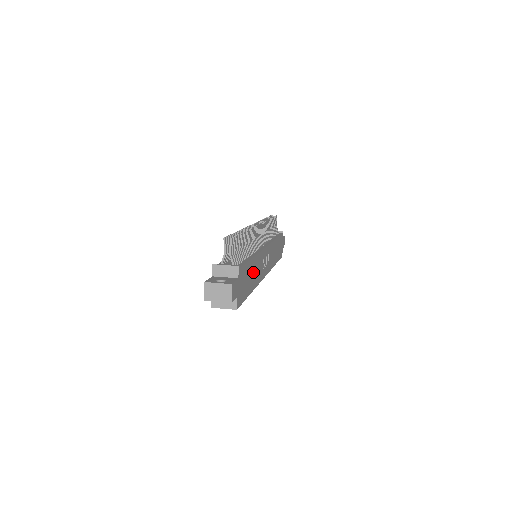
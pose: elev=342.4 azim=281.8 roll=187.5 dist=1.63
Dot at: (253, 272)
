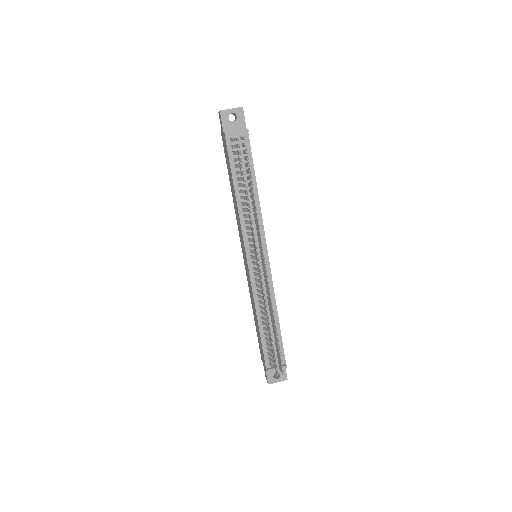
Dot at: occluded
